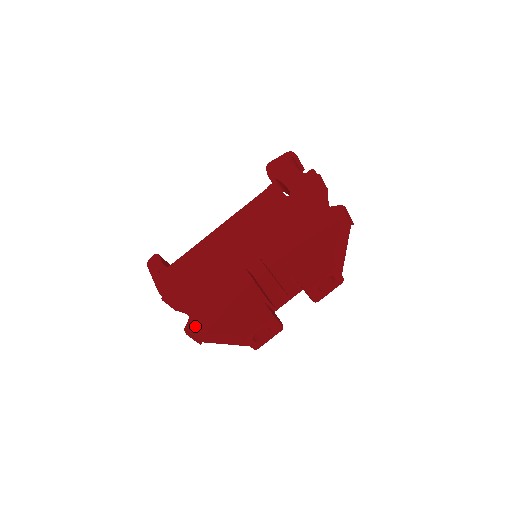
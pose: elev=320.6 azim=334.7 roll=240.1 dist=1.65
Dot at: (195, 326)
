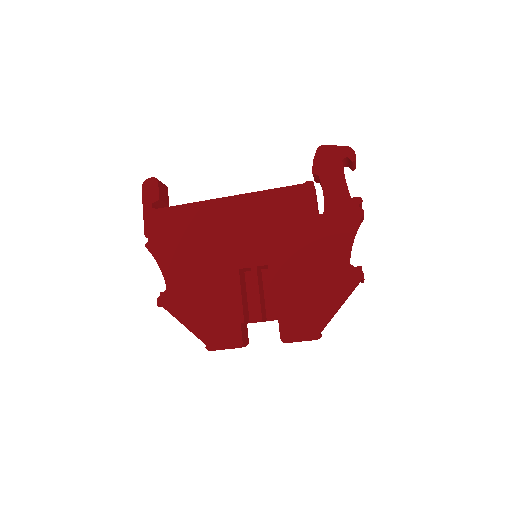
Dot at: (169, 303)
